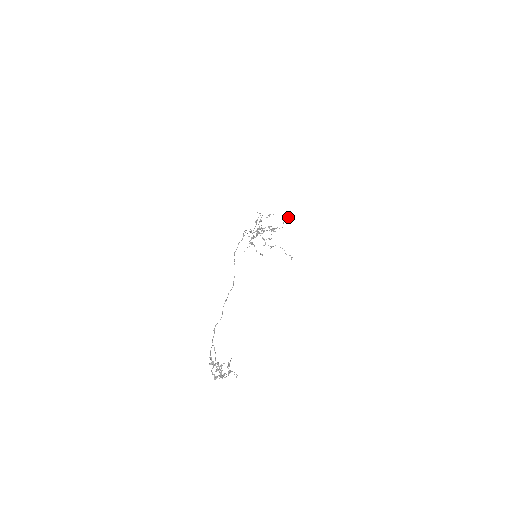
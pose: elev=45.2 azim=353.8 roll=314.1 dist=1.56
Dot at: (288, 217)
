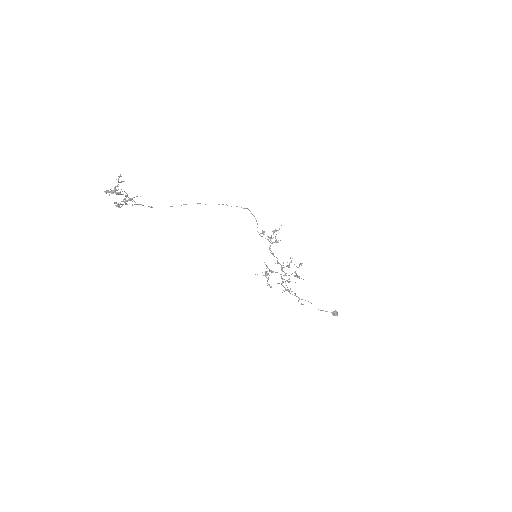
Dot at: (333, 313)
